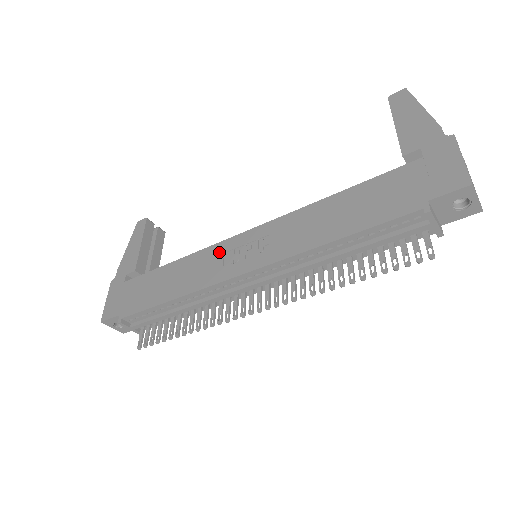
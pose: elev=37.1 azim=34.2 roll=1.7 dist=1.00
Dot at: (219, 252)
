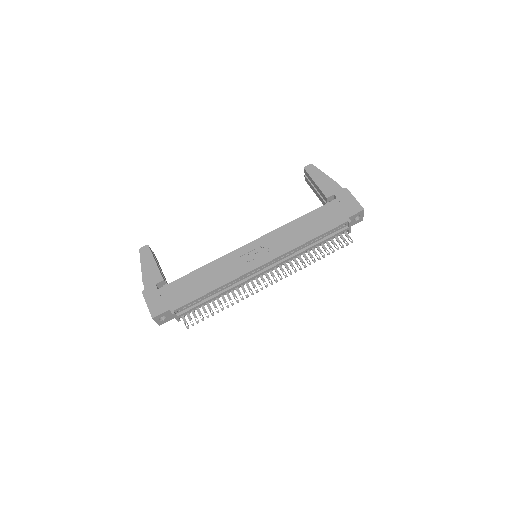
Dot at: (236, 257)
